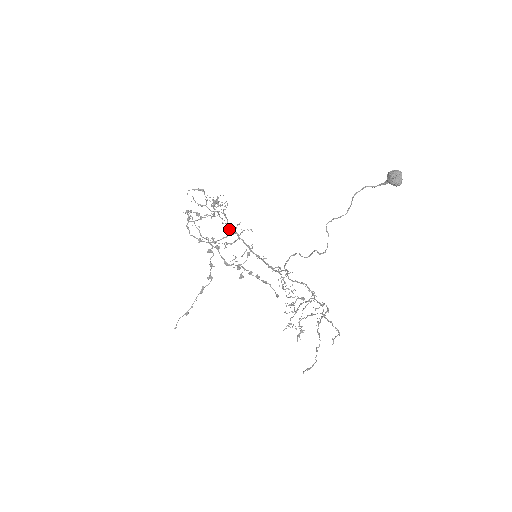
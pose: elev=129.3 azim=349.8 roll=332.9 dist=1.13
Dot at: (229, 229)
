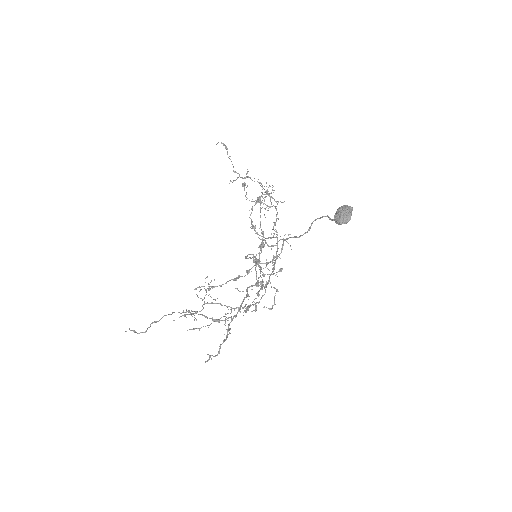
Dot at: (274, 230)
